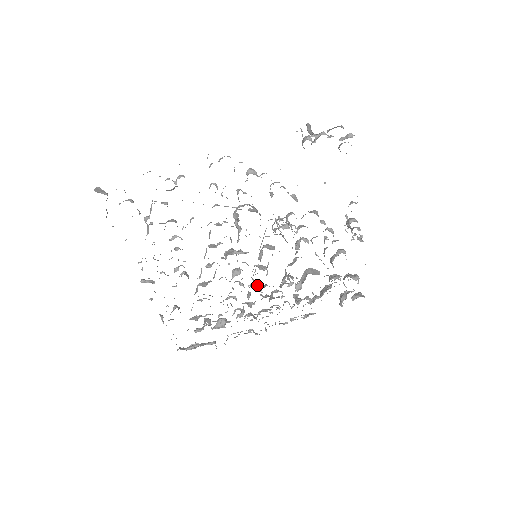
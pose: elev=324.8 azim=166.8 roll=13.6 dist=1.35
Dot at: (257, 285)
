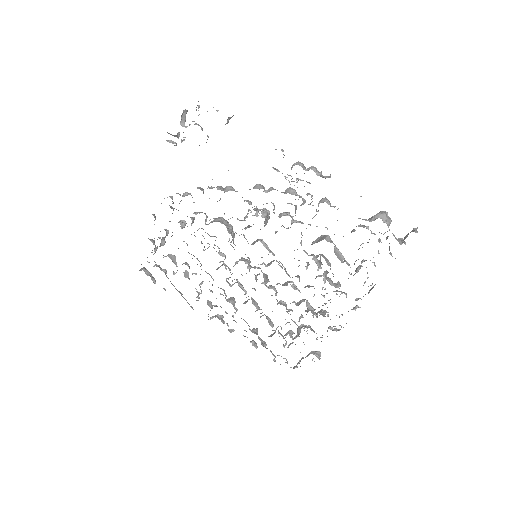
Dot at: (288, 281)
